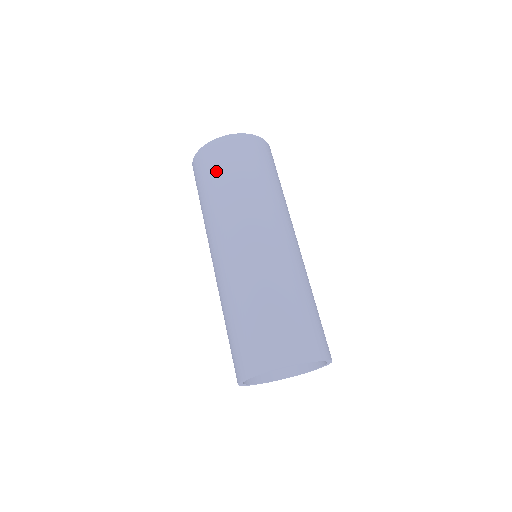
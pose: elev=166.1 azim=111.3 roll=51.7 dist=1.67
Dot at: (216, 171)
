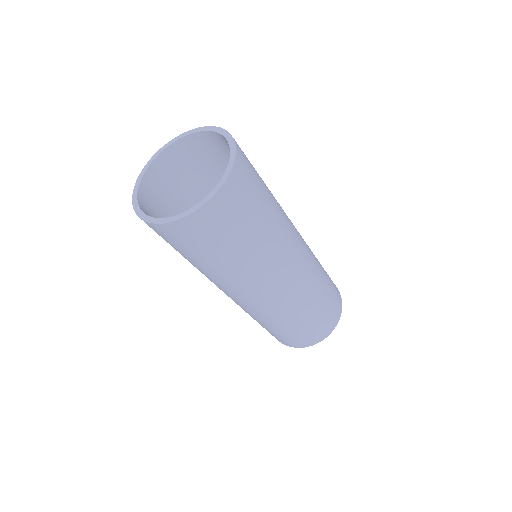
Dot at: occluded
